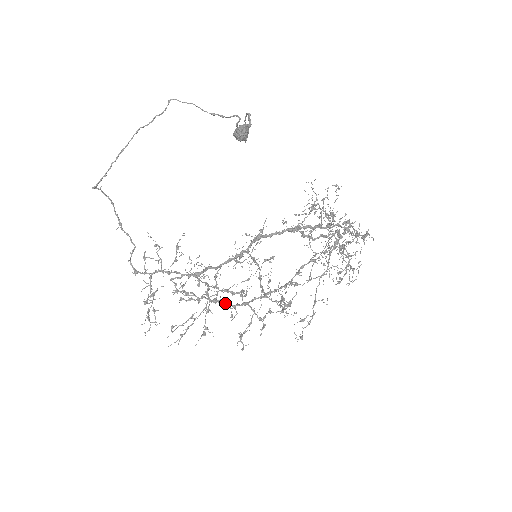
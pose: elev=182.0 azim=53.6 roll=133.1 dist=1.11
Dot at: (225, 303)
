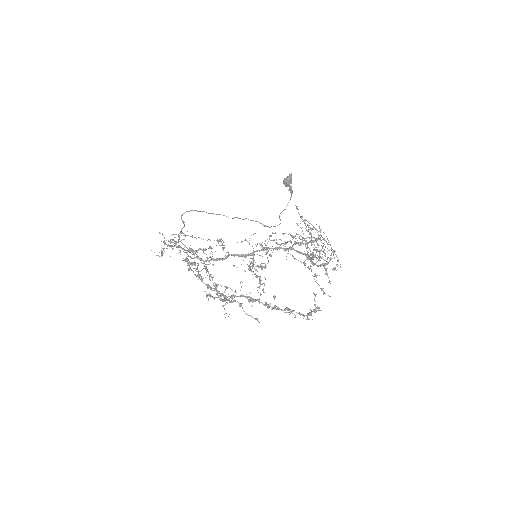
Dot at: occluded
